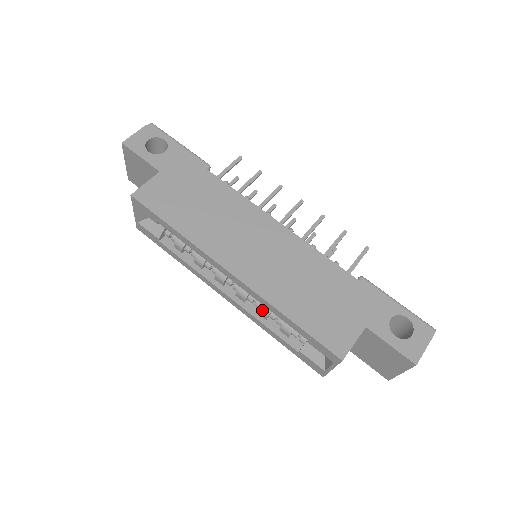
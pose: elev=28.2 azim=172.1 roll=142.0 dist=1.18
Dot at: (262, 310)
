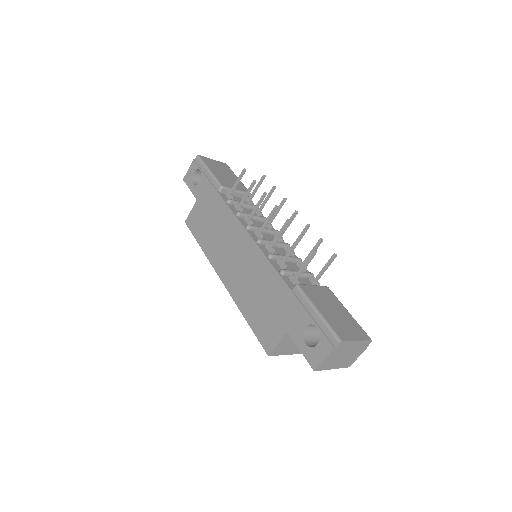
Dot at: occluded
